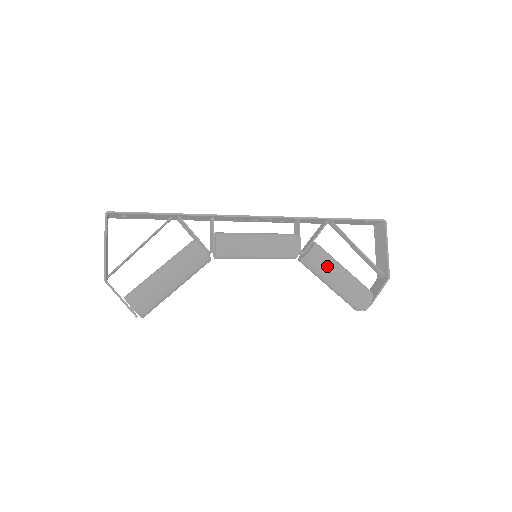
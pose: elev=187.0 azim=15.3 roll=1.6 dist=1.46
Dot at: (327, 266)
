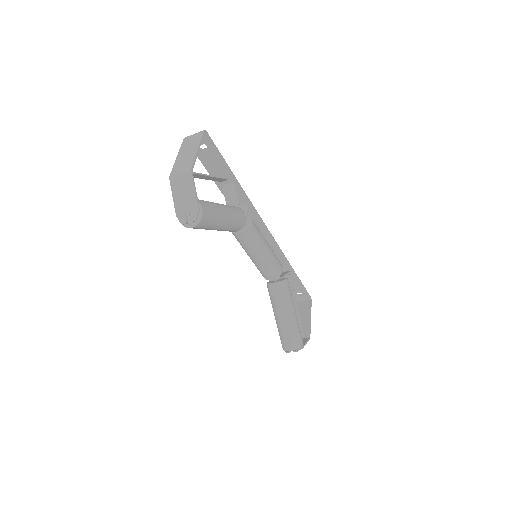
Dot at: (291, 298)
